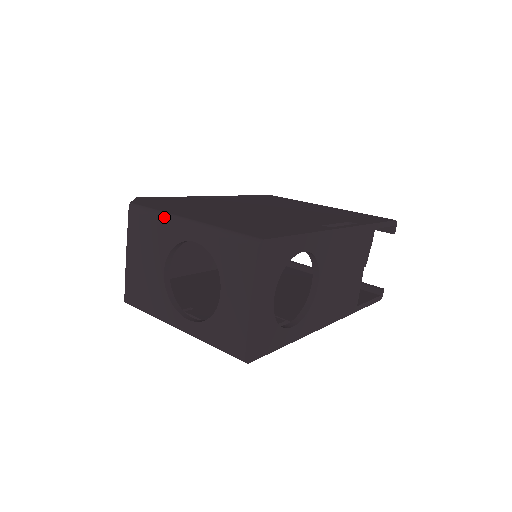
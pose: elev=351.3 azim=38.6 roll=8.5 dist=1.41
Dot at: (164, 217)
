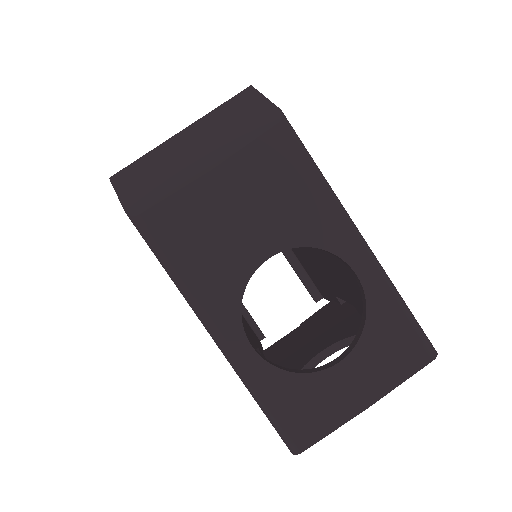
Dot at: (334, 198)
